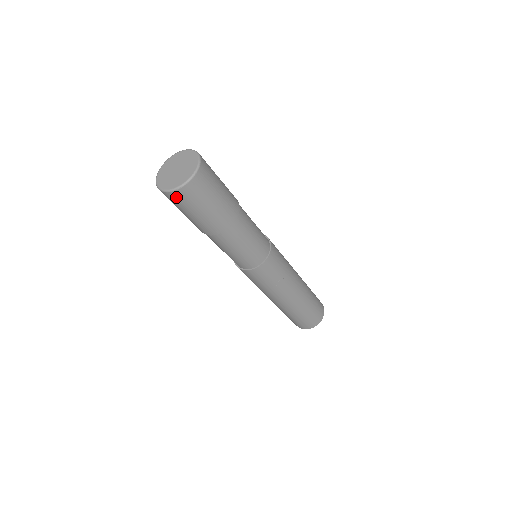
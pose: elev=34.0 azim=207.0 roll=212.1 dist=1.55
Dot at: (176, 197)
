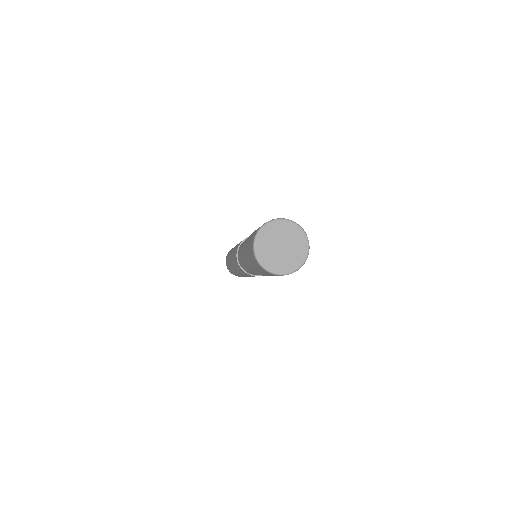
Dot at: occluded
